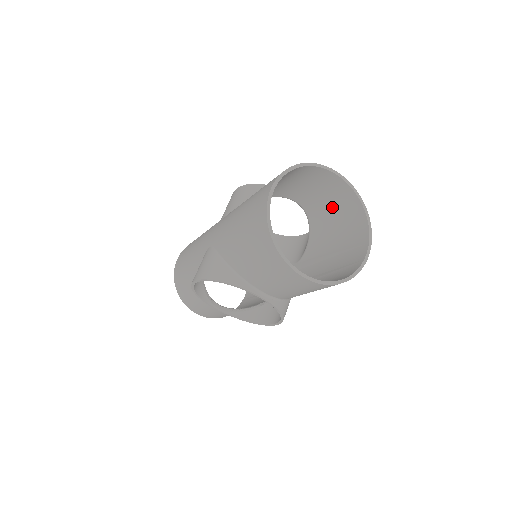
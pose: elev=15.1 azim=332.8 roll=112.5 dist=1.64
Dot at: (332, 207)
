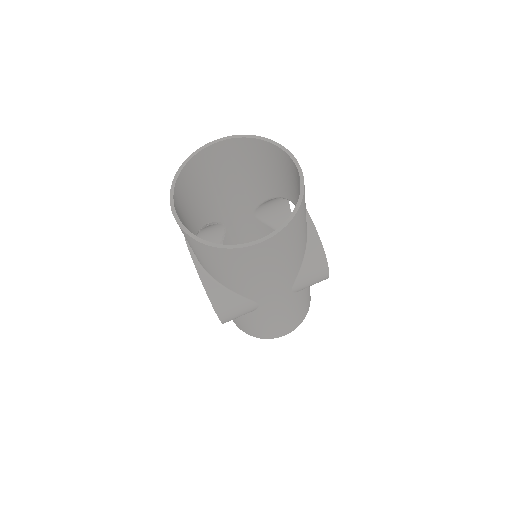
Dot at: occluded
